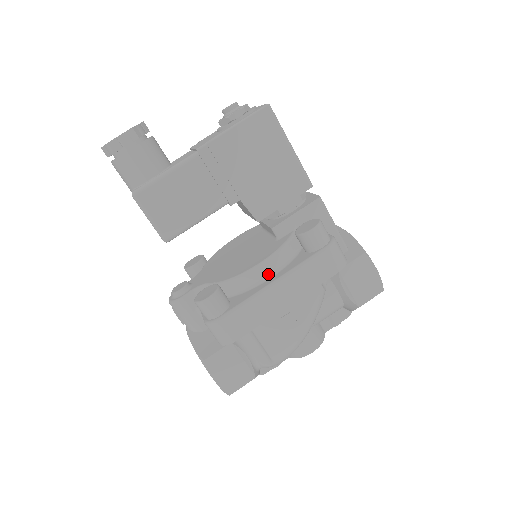
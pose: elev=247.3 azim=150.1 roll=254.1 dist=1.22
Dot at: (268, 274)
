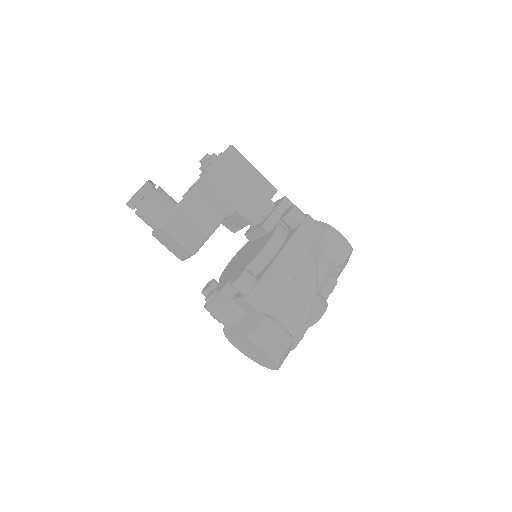
Dot at: (274, 250)
